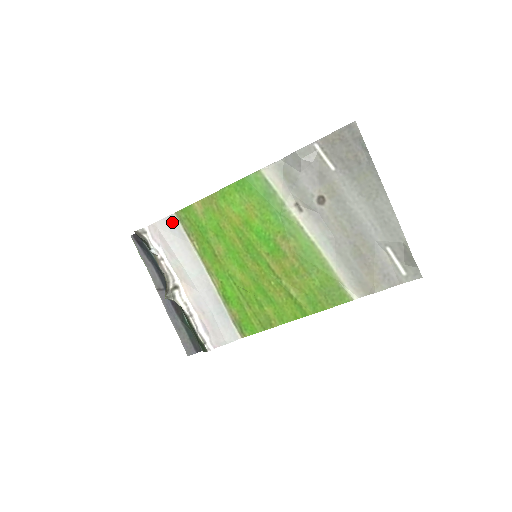
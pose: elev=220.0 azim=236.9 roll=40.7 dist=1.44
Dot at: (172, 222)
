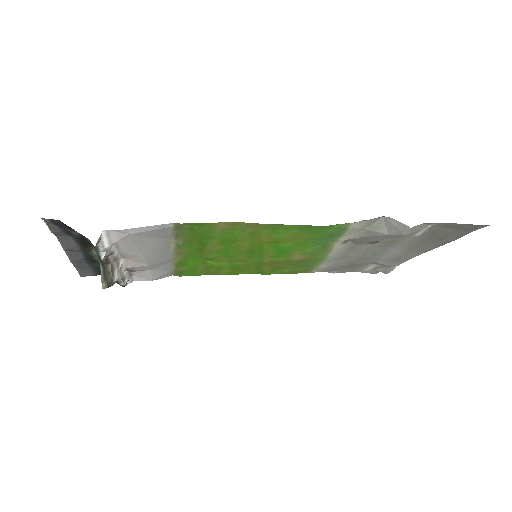
Dot at: (160, 230)
